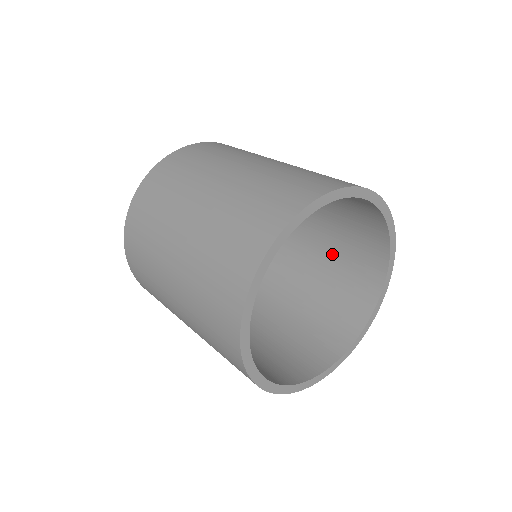
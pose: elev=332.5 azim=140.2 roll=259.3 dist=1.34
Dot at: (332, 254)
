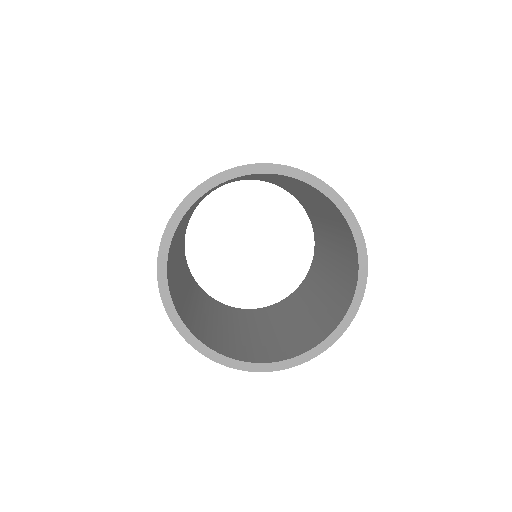
Dot at: (326, 300)
